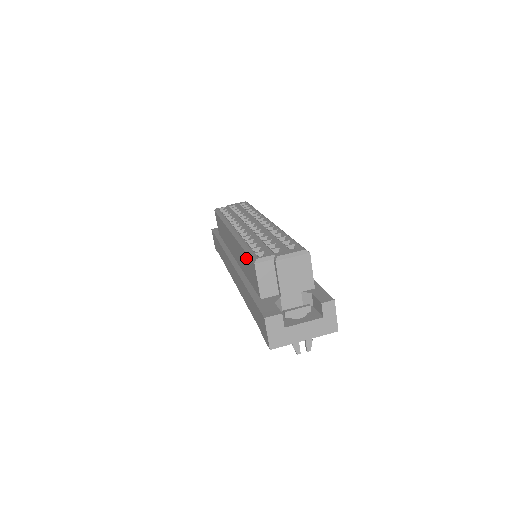
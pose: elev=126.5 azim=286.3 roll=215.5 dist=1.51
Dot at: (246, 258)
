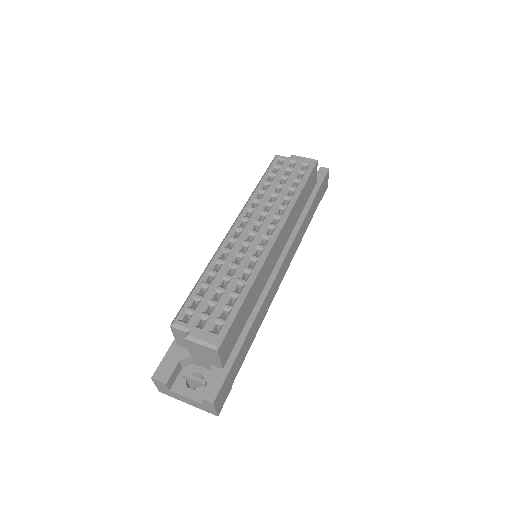
Dot at: occluded
